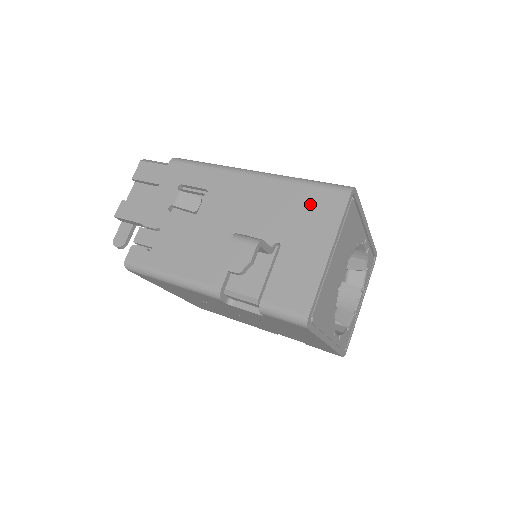
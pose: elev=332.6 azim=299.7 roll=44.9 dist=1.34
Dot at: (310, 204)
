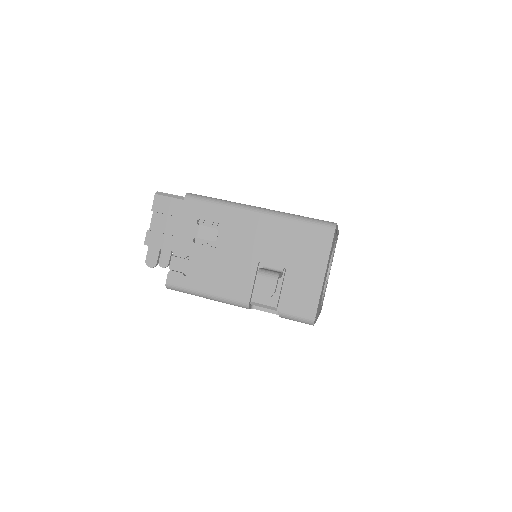
Dot at: (306, 238)
